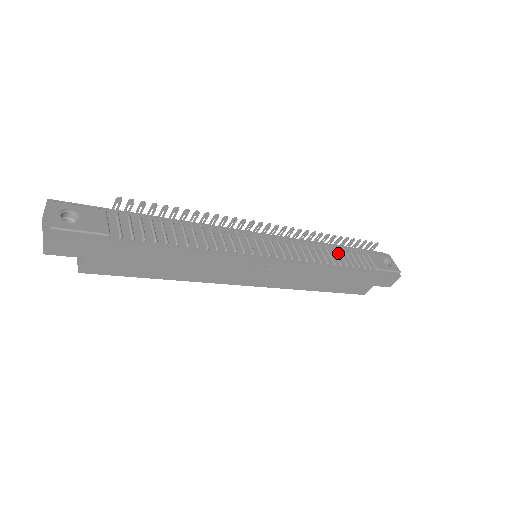
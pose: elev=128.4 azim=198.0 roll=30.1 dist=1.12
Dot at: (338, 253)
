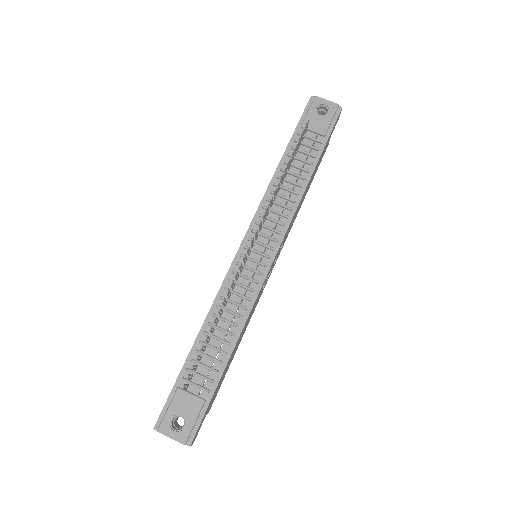
Dot at: (291, 167)
